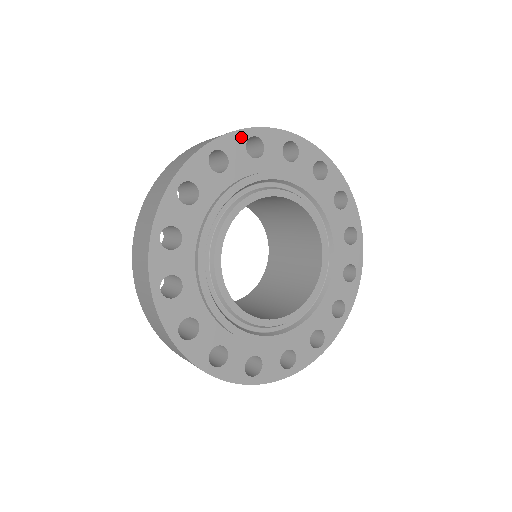
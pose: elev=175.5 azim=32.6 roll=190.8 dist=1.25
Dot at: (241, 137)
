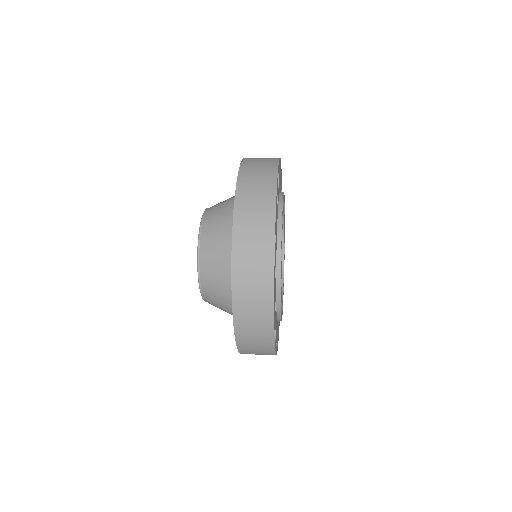
Dot at: occluded
